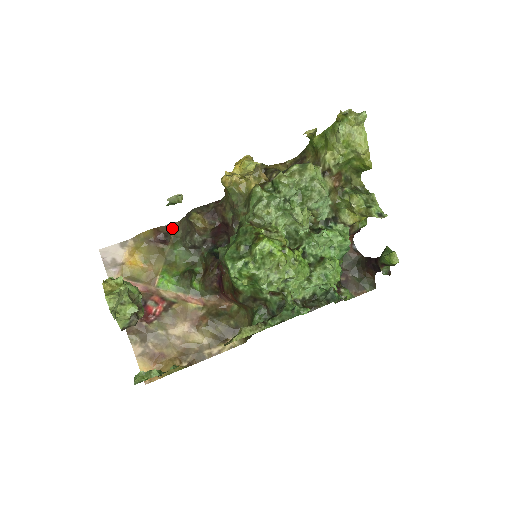
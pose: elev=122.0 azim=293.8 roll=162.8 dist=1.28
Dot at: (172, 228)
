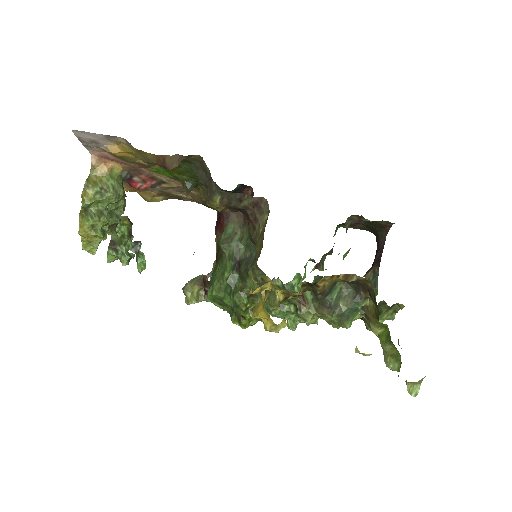
Dot at: (187, 157)
